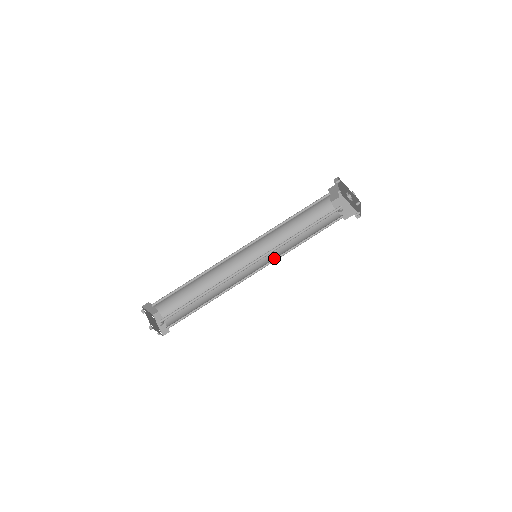
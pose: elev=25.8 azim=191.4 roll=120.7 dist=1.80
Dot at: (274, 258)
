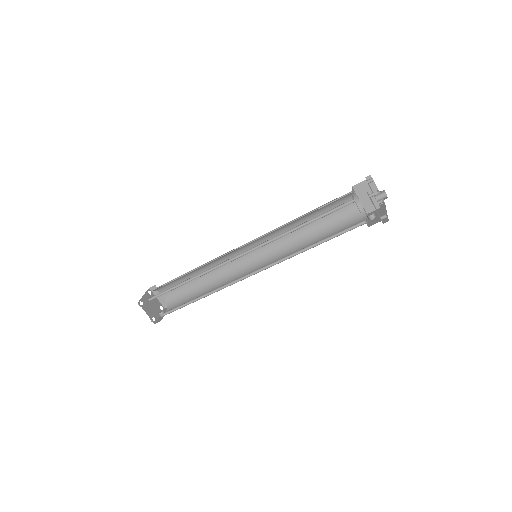
Dot at: occluded
